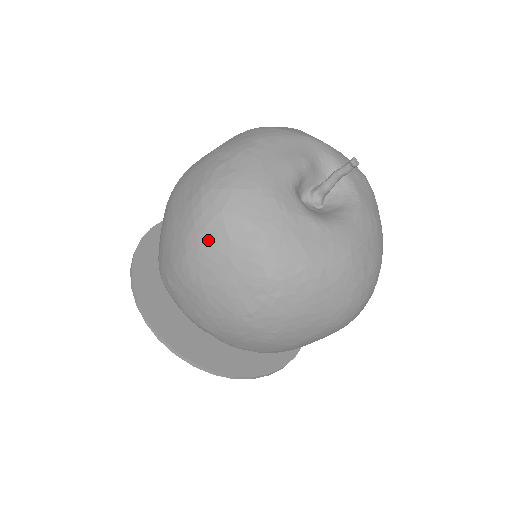
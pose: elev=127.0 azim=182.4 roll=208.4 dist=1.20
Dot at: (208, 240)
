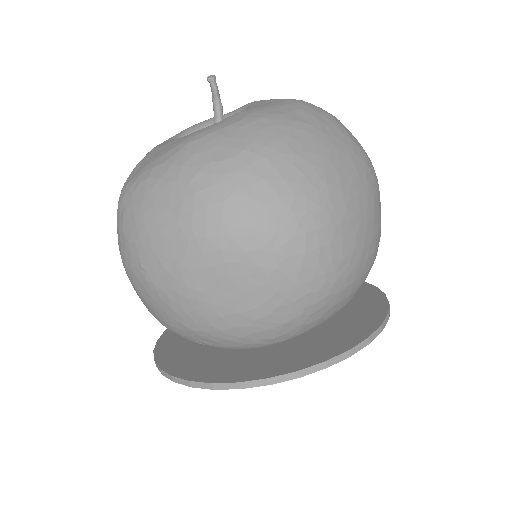
Dot at: occluded
